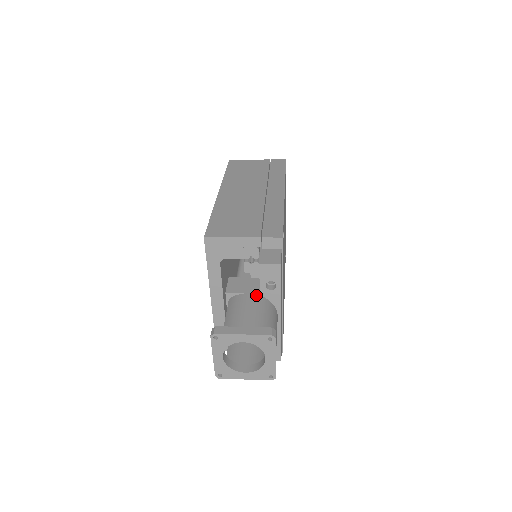
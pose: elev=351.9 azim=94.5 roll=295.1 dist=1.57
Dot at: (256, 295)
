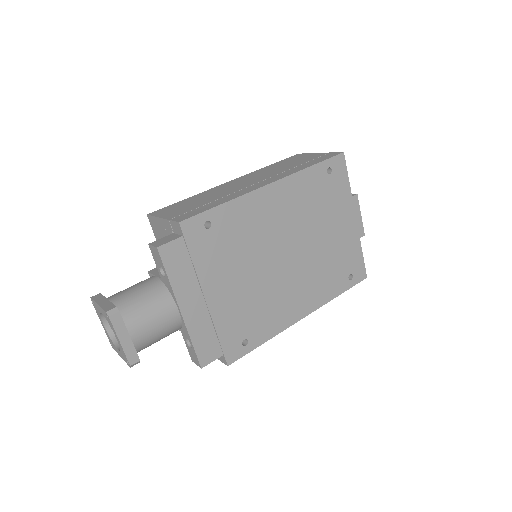
Dot at: (158, 279)
